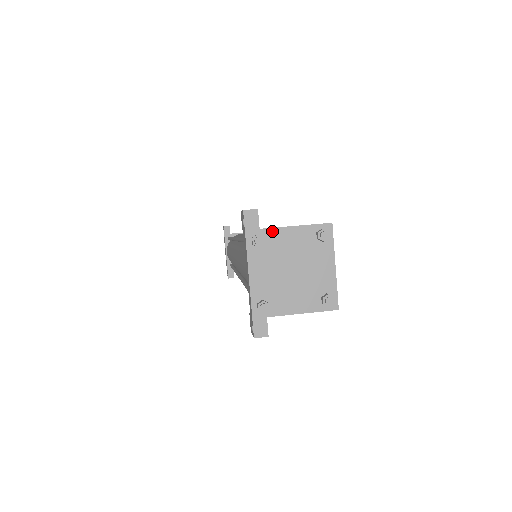
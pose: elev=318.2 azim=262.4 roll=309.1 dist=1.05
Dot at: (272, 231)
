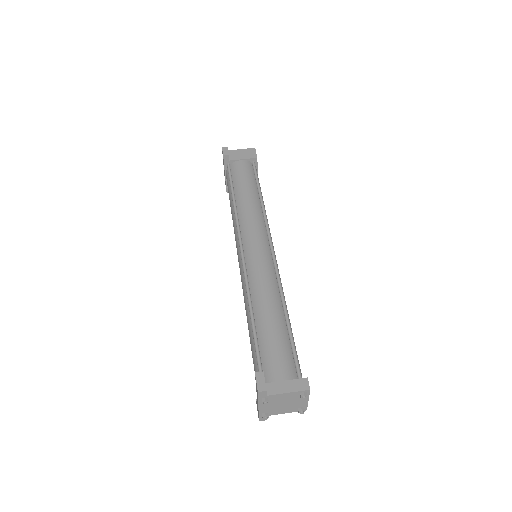
Dot at: (274, 396)
